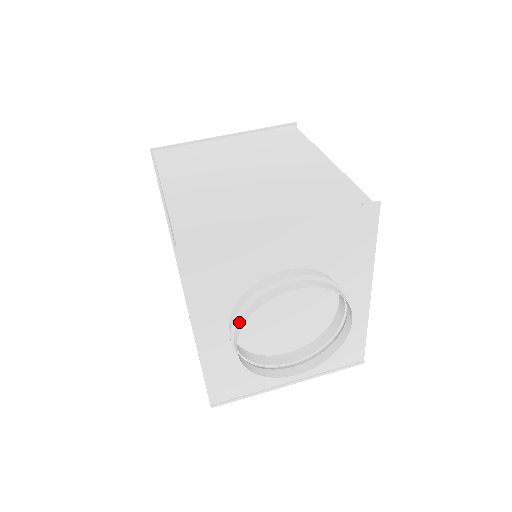
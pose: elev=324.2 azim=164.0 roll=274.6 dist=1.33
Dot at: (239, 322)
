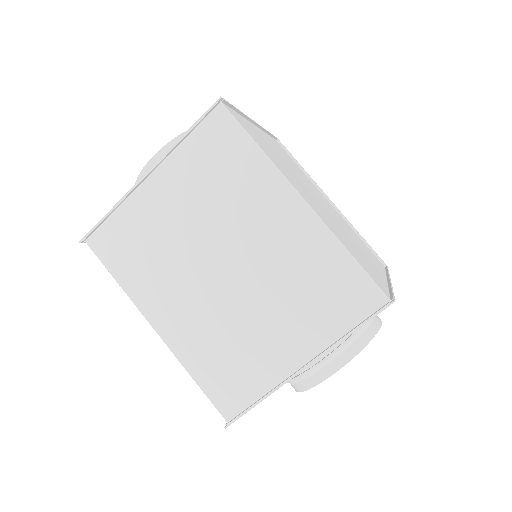
Dot at: (292, 386)
